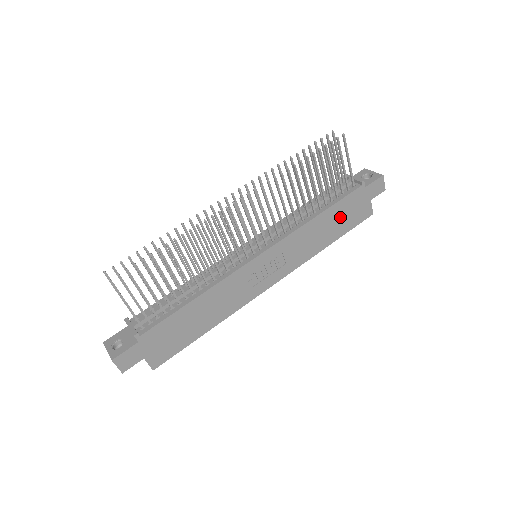
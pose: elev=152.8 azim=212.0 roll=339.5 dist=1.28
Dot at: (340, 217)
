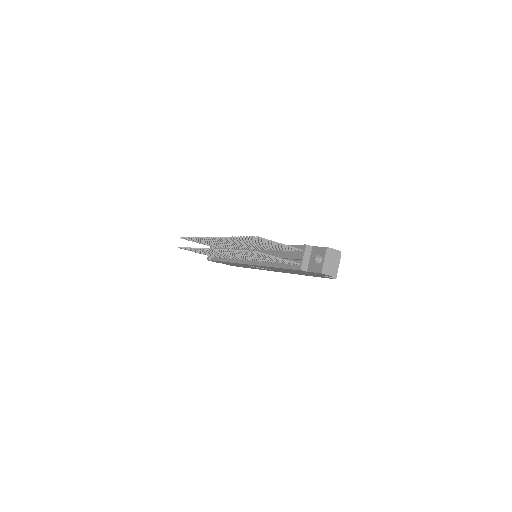
Dot at: (298, 272)
